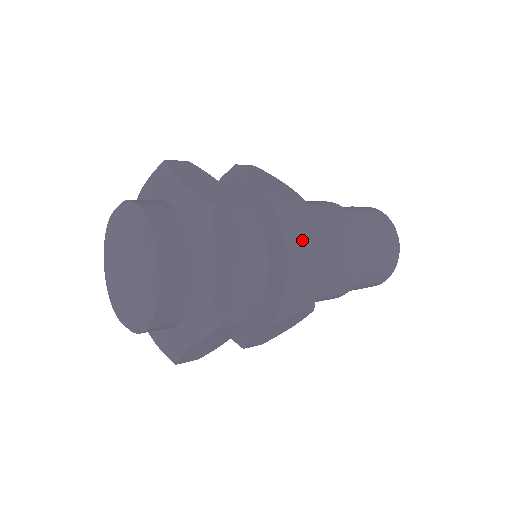
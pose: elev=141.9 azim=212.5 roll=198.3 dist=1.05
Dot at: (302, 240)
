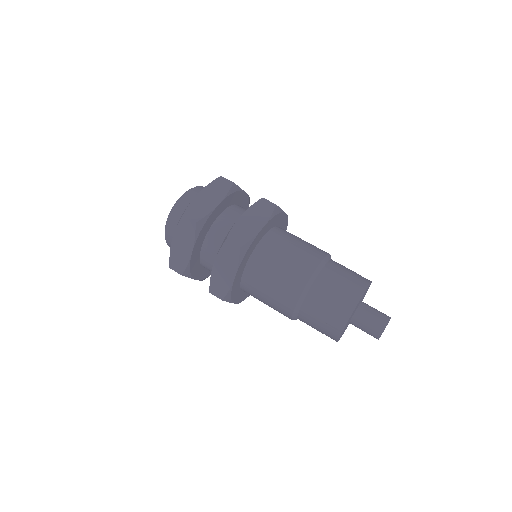
Dot at: (258, 214)
